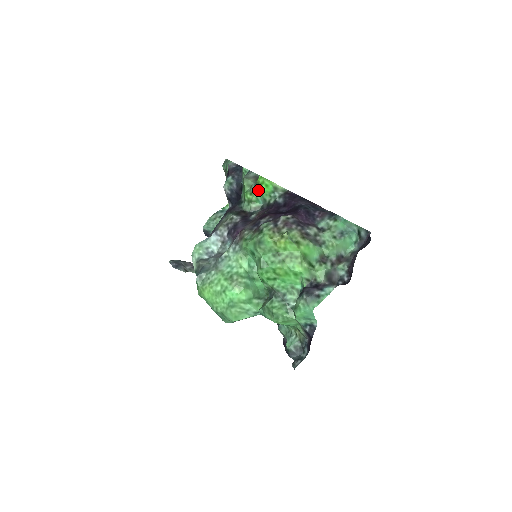
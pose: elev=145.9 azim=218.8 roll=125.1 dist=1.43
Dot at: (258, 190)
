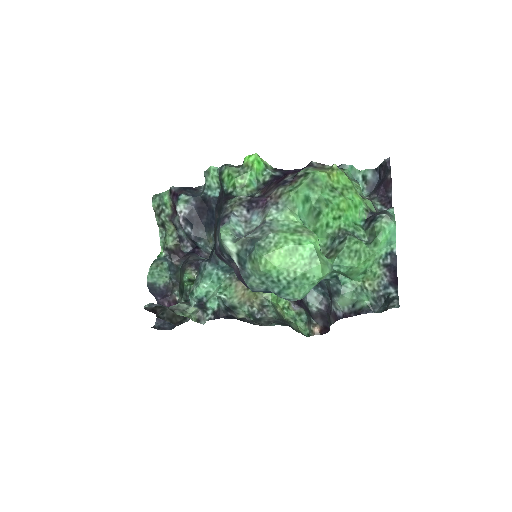
Dot at: (250, 170)
